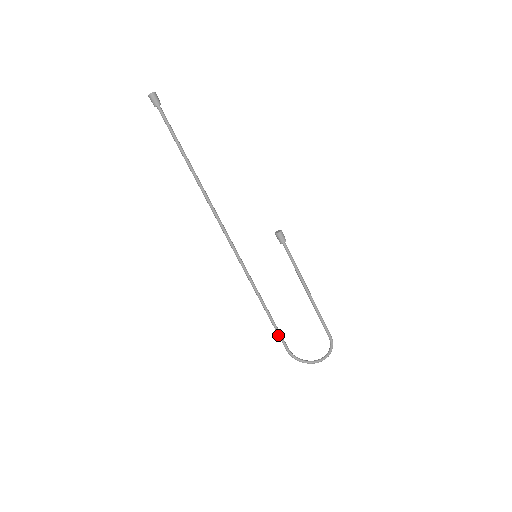
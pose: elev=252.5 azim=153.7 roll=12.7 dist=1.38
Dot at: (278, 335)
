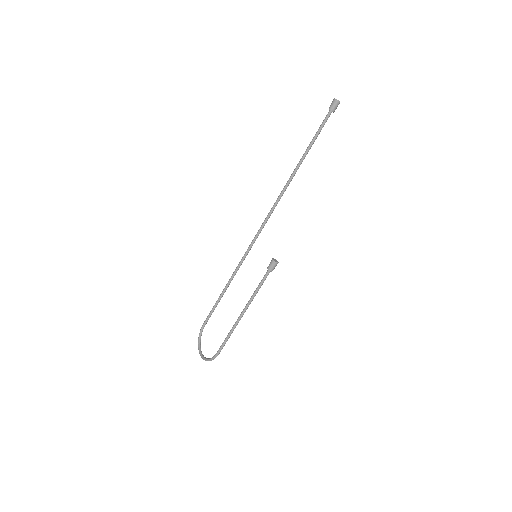
Dot at: (211, 310)
